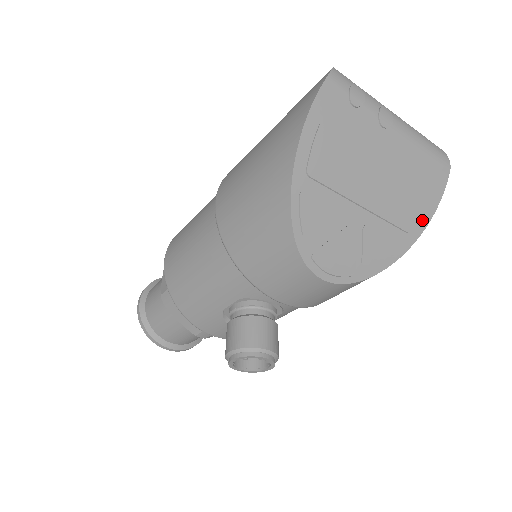
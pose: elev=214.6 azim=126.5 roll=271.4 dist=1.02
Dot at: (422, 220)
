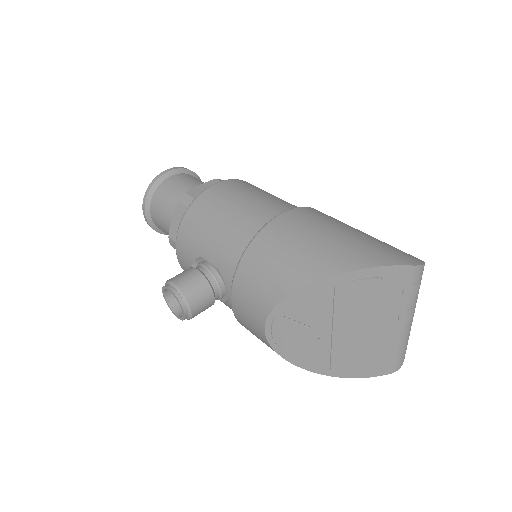
Dot at: (345, 373)
